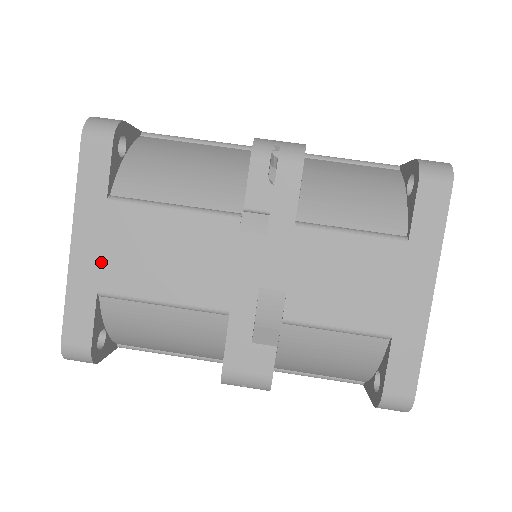
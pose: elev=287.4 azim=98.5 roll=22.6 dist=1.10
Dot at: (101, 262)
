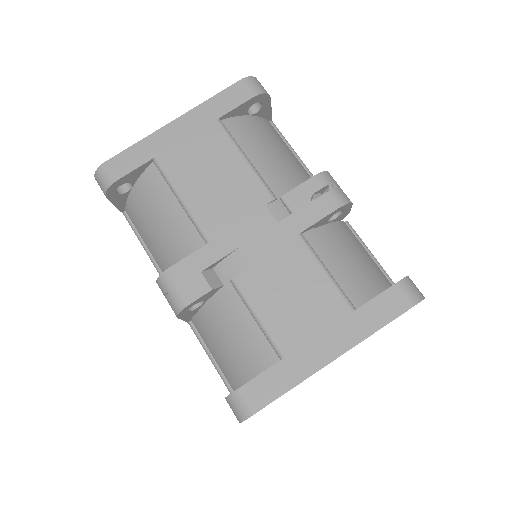
Dot at: (176, 145)
